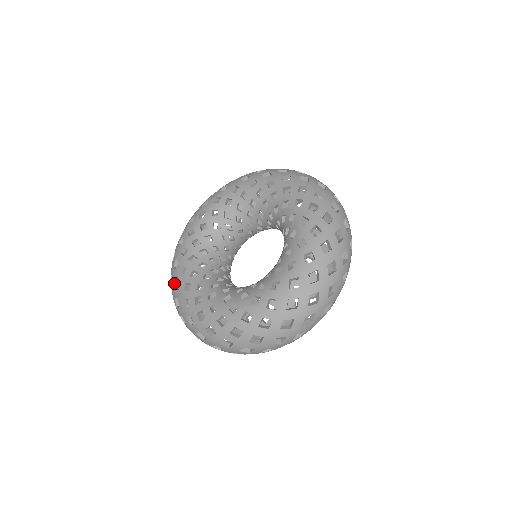
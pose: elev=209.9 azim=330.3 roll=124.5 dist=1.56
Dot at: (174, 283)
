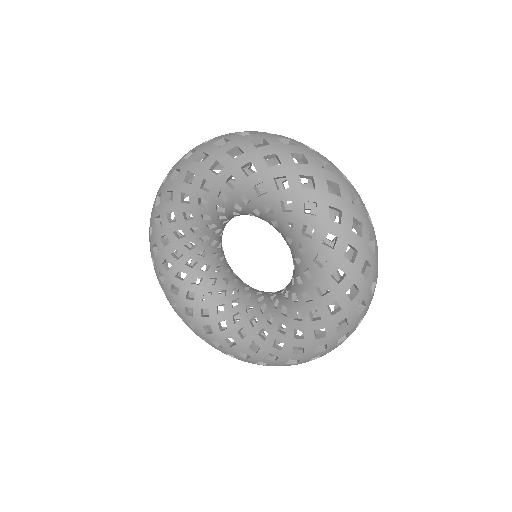
Dot at: (157, 213)
